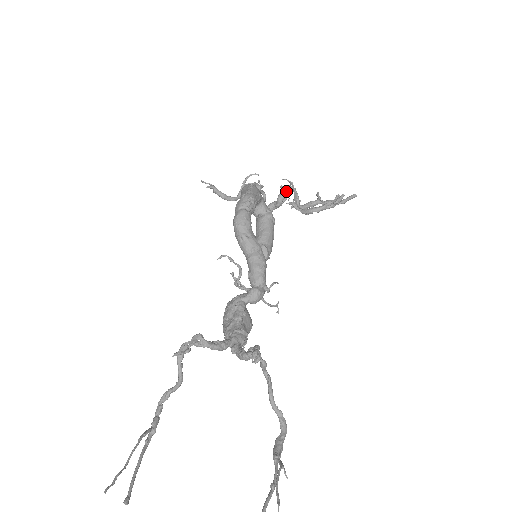
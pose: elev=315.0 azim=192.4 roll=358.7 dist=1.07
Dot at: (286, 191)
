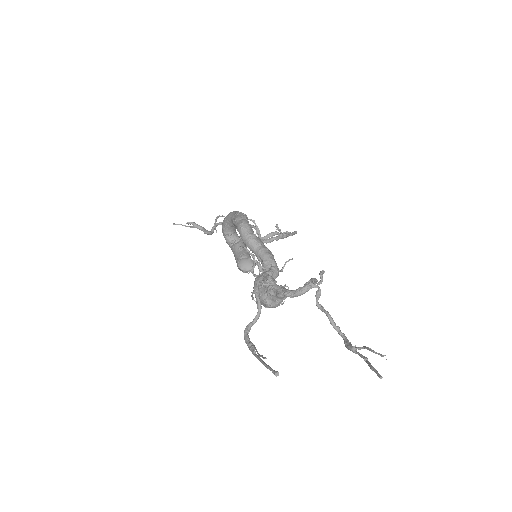
Dot at: occluded
